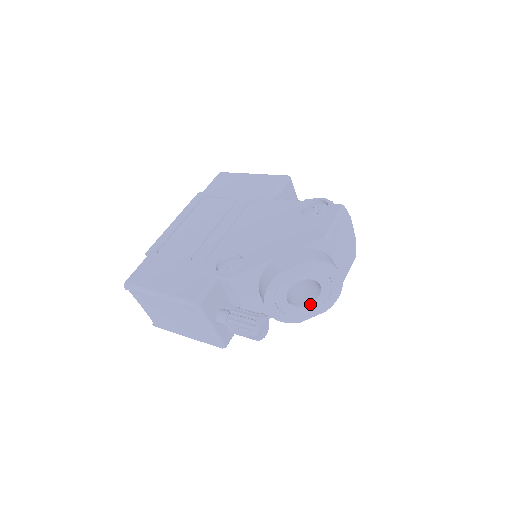
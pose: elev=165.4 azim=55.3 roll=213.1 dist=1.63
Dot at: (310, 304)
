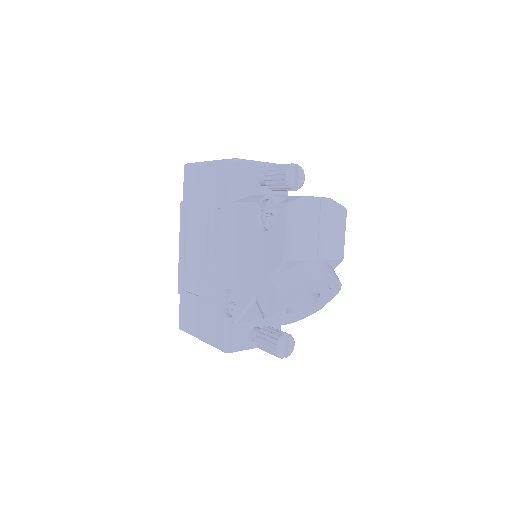
Dot at: (318, 300)
